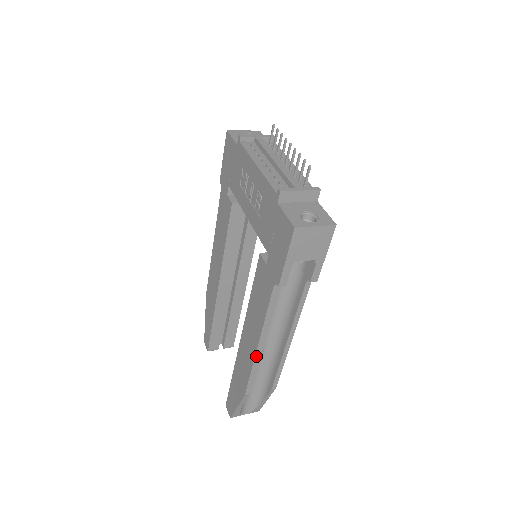
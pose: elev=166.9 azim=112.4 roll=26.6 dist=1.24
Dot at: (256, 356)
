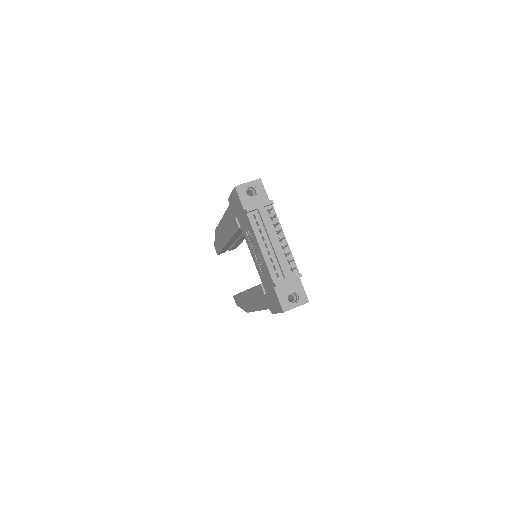
Dot at: occluded
